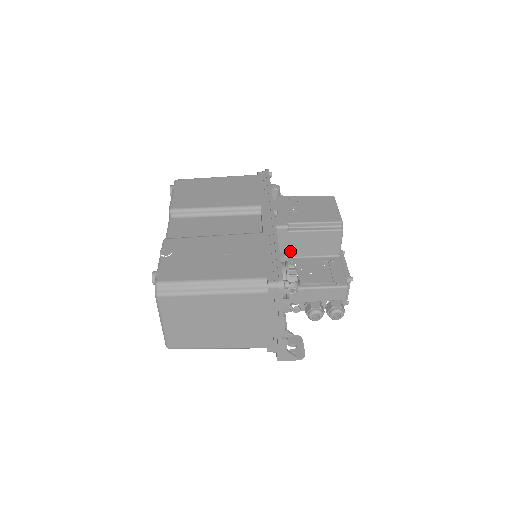
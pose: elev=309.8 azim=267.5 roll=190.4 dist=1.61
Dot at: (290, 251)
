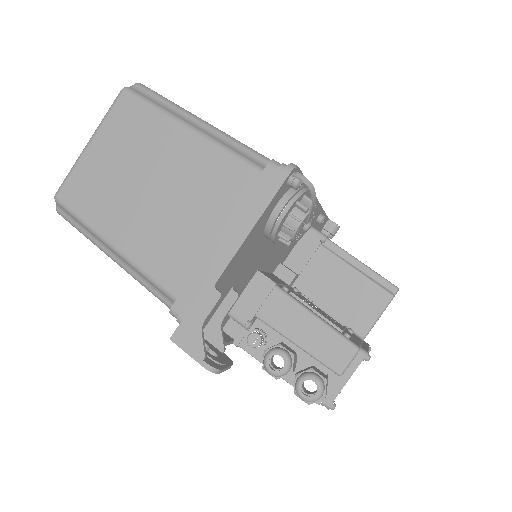
Dot at: (303, 279)
